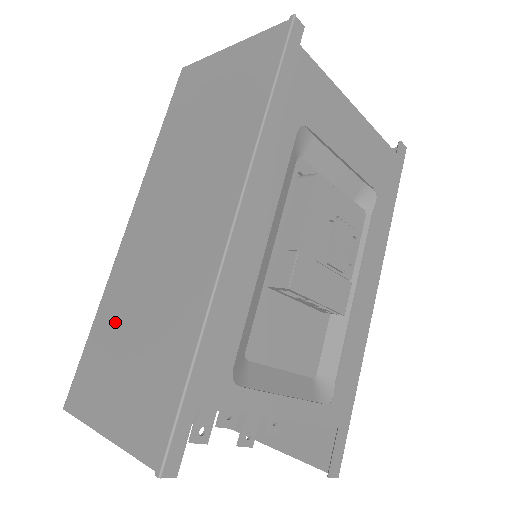
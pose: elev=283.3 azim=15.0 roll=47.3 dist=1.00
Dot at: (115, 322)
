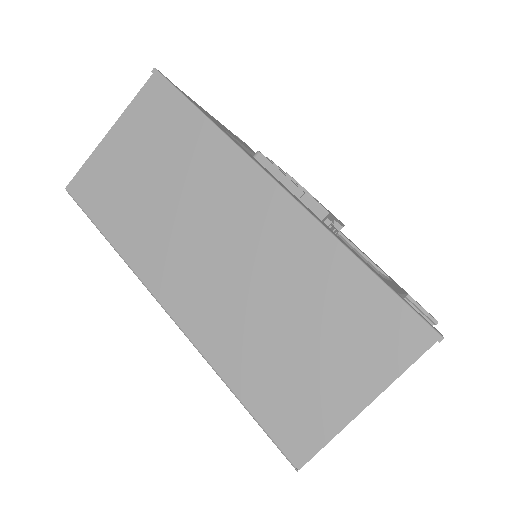
Dot at: (260, 359)
